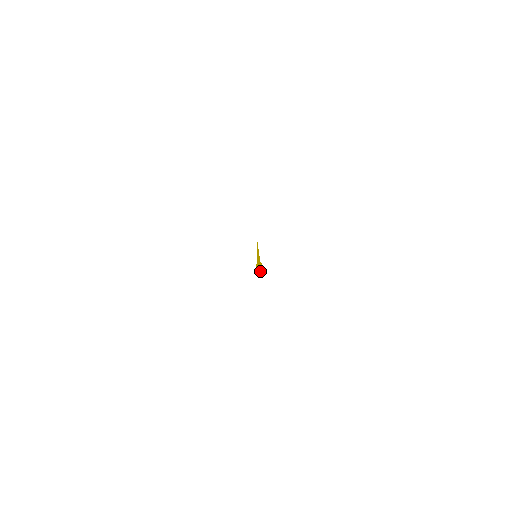
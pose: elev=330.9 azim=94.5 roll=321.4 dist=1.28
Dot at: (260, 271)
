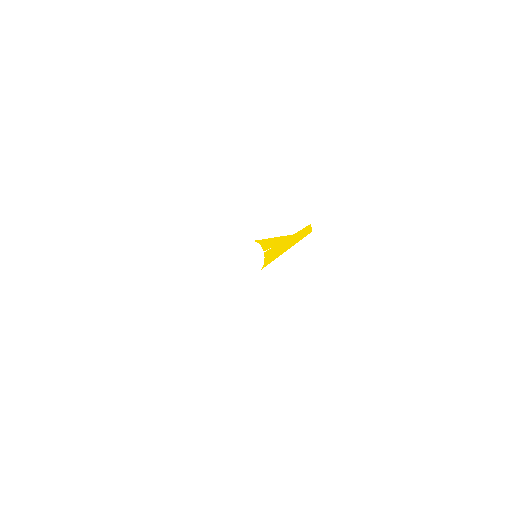
Dot at: (301, 239)
